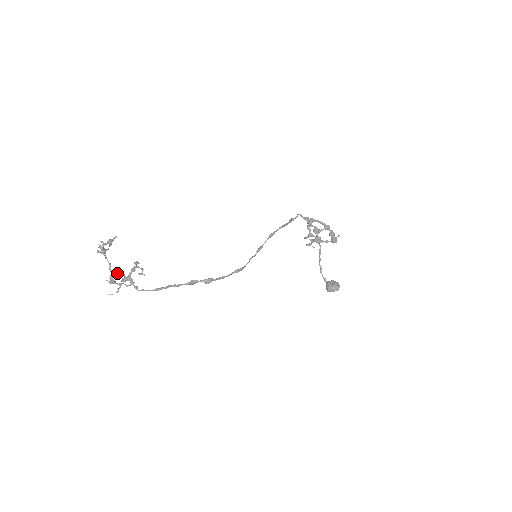
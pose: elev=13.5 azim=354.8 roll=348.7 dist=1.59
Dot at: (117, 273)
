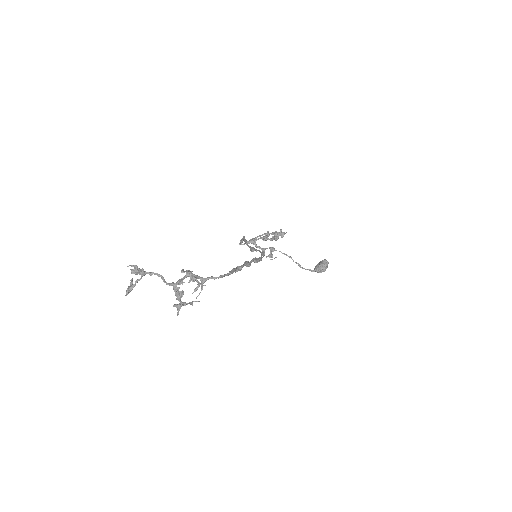
Dot at: (178, 280)
